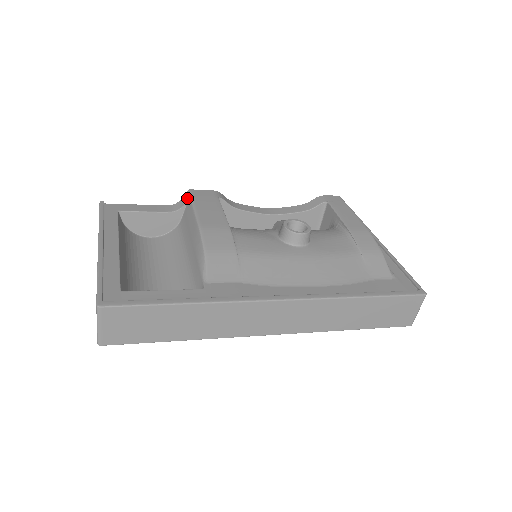
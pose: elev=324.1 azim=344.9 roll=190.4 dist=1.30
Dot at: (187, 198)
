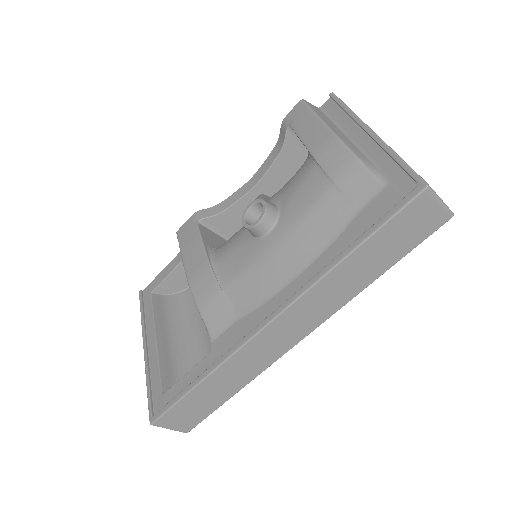
Dot at: occluded
